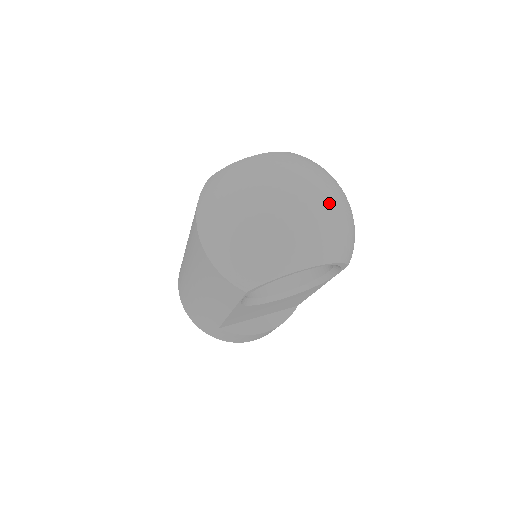
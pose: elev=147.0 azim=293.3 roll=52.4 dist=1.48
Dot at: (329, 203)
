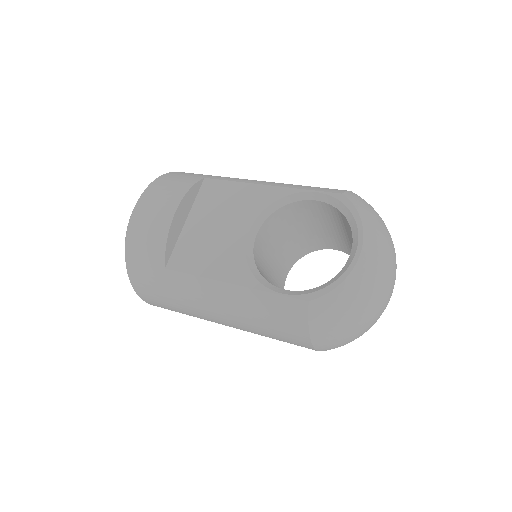
Dot at: occluded
